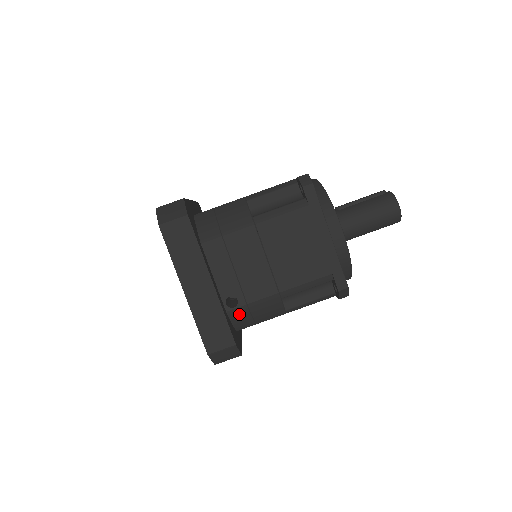
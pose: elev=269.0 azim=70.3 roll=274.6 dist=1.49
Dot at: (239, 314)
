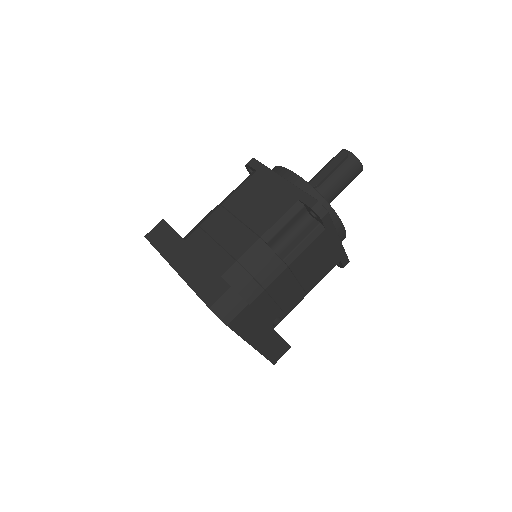
Dot at: occluded
